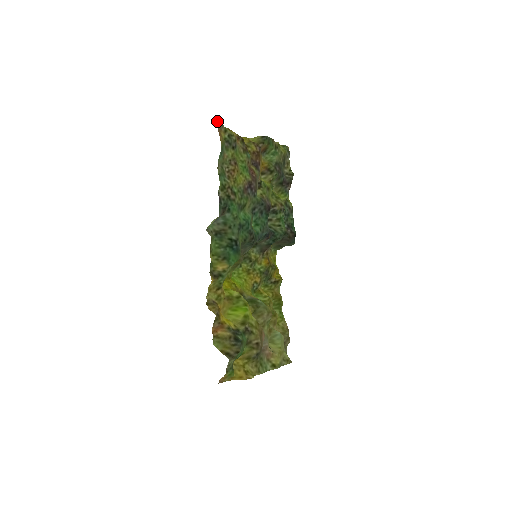
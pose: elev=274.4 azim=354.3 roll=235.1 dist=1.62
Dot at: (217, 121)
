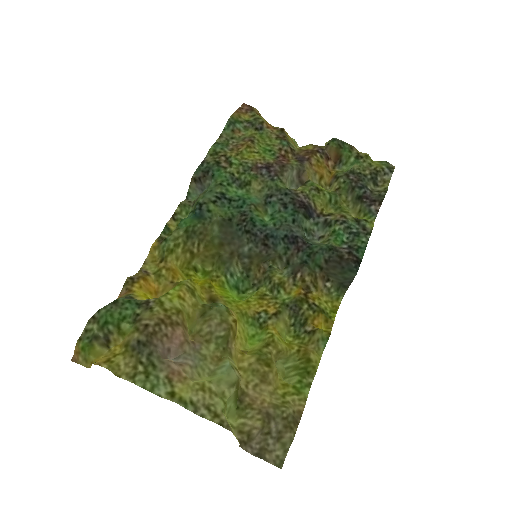
Dot at: (245, 107)
